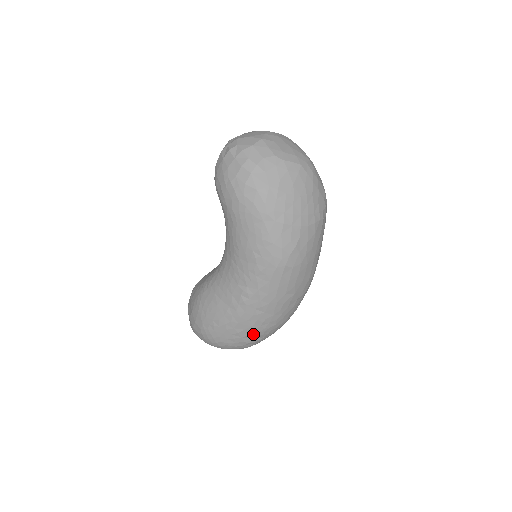
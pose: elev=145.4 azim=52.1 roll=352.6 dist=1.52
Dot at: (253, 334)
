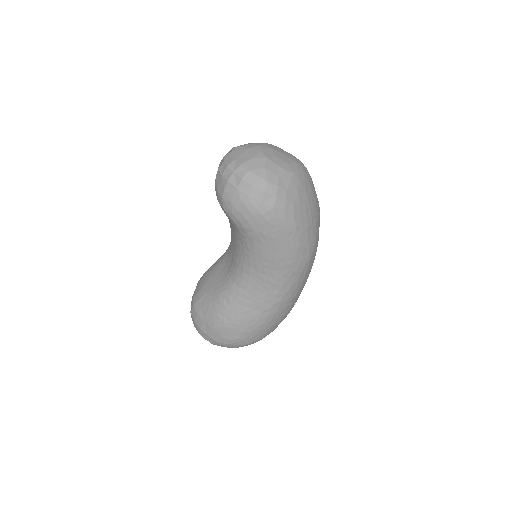
Dot at: (280, 322)
